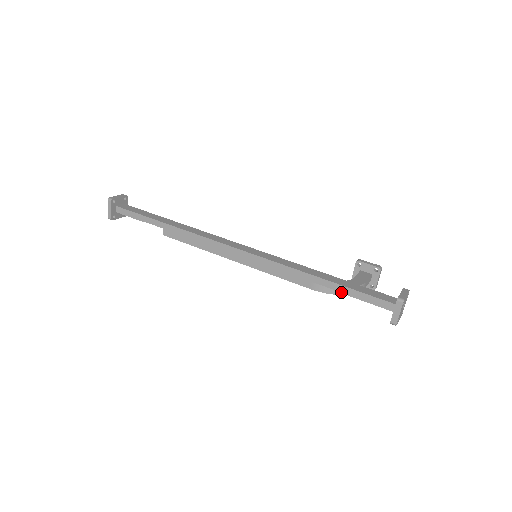
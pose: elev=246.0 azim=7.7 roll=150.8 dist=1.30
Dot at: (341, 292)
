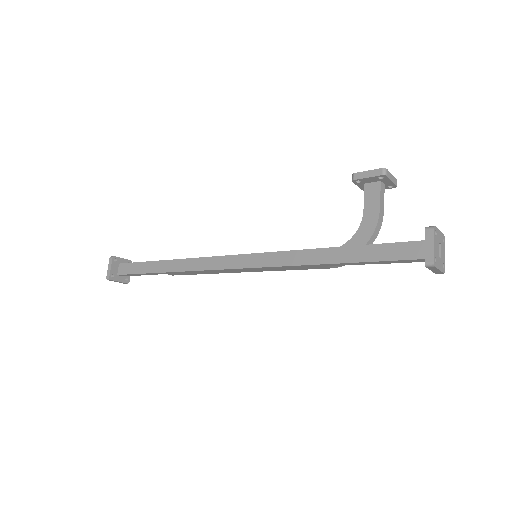
Dot at: occluded
